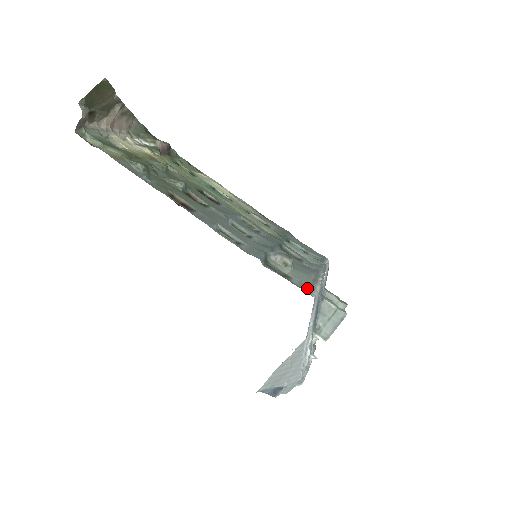
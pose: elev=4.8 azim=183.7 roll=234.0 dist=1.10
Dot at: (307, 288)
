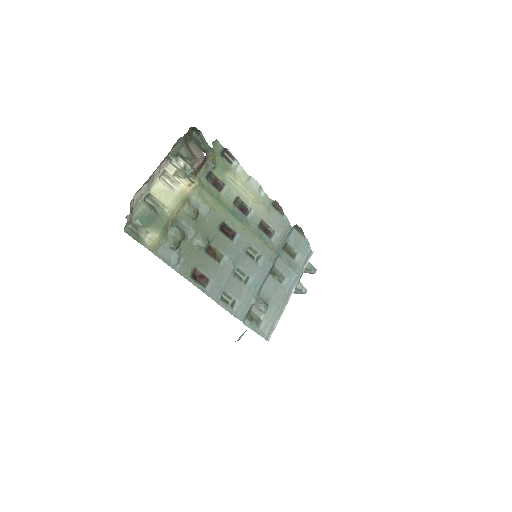
Dot at: (268, 331)
